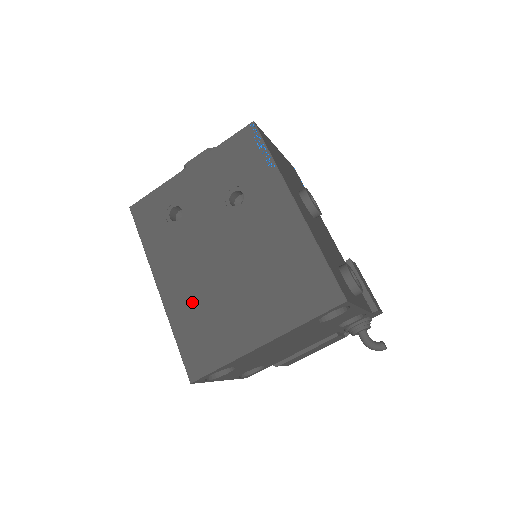
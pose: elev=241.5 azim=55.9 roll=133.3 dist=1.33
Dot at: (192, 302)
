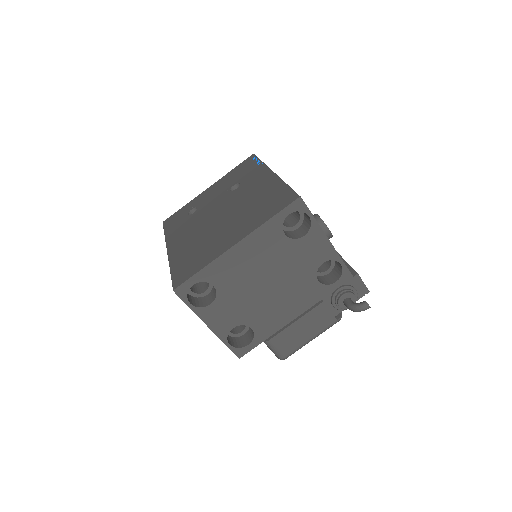
Dot at: (189, 246)
